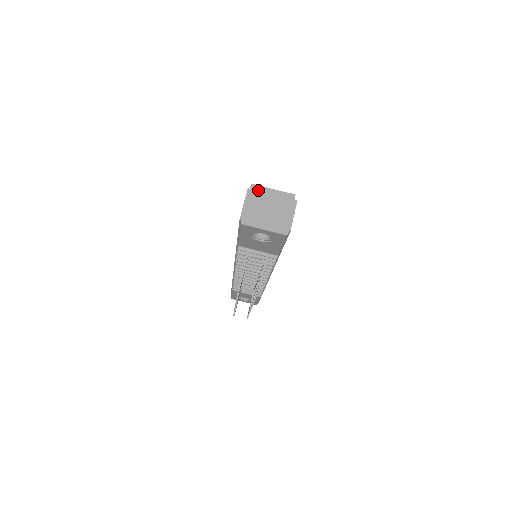
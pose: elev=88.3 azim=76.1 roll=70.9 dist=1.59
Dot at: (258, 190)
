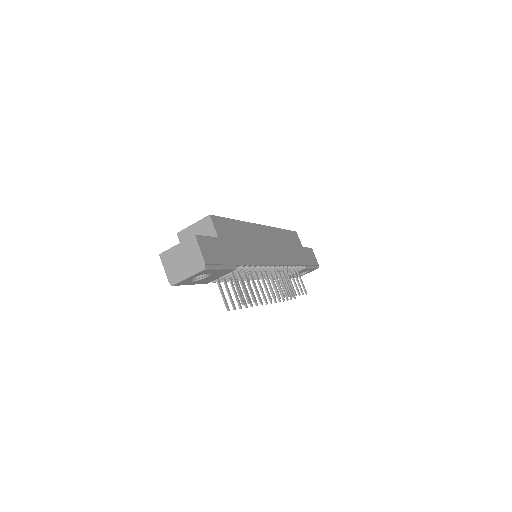
Dot at: (184, 234)
